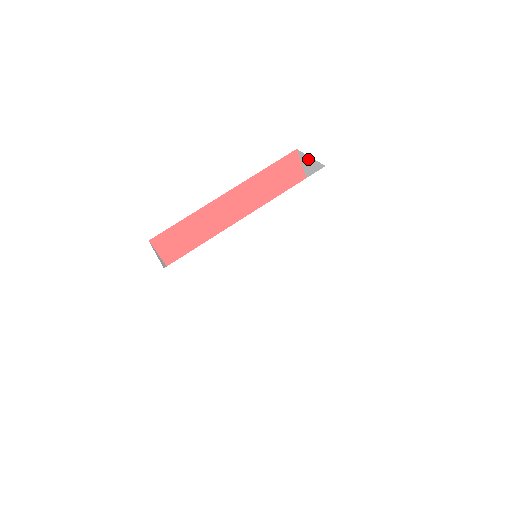
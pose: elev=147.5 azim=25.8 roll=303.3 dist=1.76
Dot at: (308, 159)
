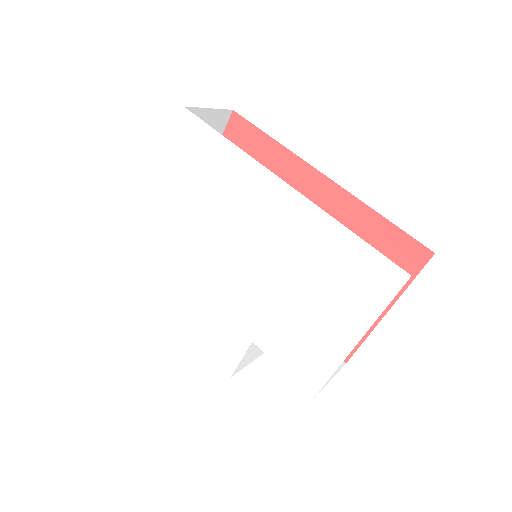
Dot at: occluded
